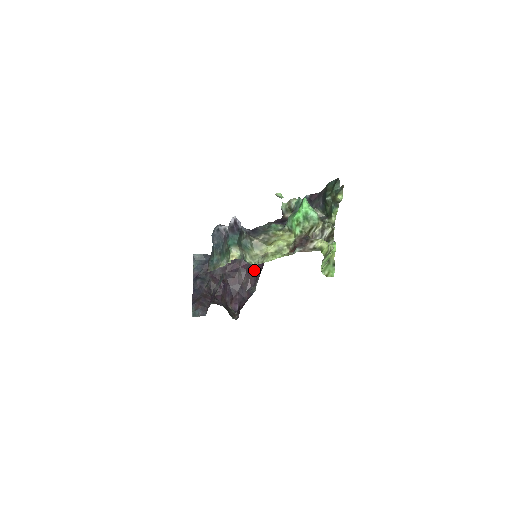
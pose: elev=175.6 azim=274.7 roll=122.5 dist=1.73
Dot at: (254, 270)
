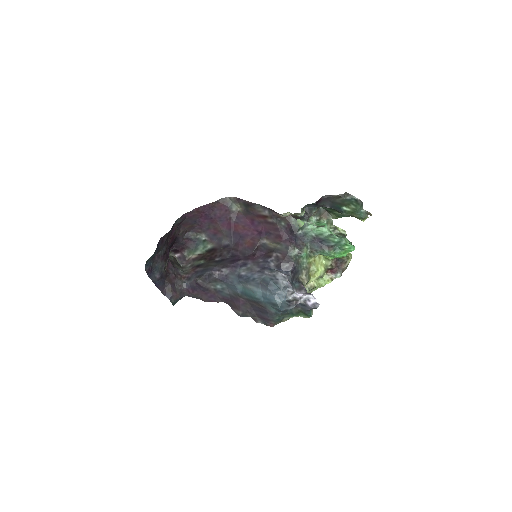
Dot at: (194, 223)
